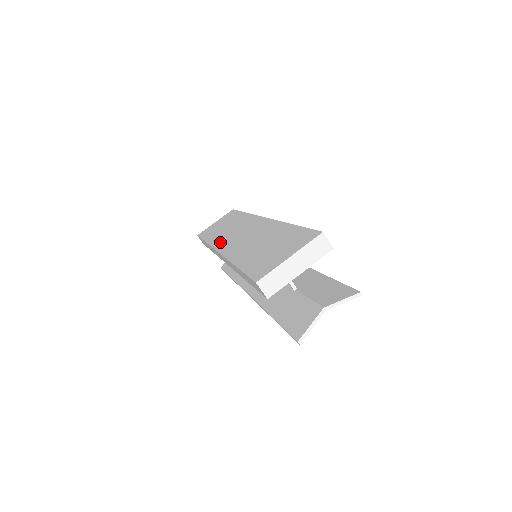
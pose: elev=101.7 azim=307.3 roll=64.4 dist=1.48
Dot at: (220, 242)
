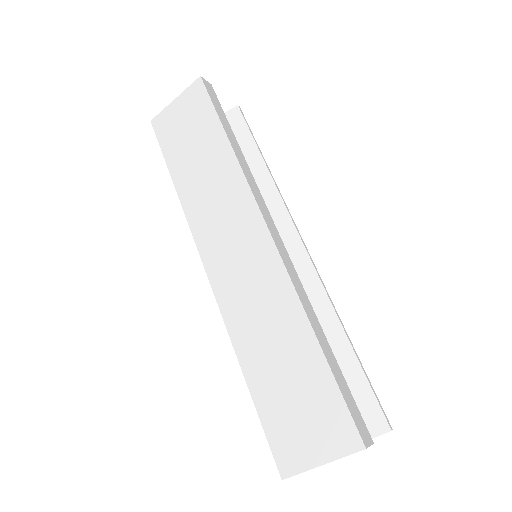
Dot at: (203, 235)
